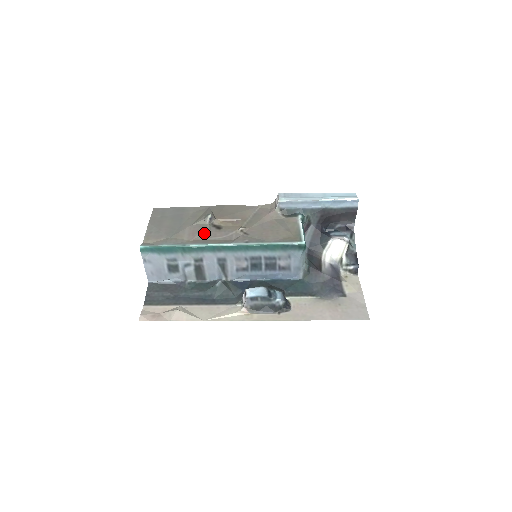
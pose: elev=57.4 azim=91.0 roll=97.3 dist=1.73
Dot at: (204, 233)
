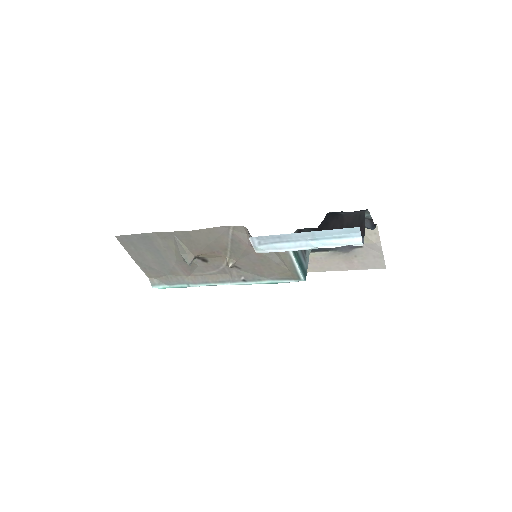
Dot at: (195, 269)
